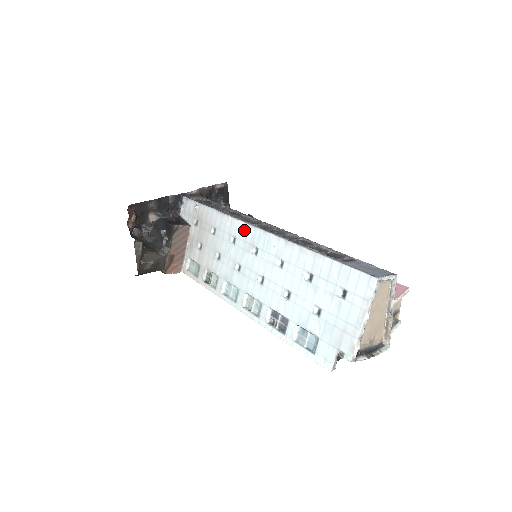
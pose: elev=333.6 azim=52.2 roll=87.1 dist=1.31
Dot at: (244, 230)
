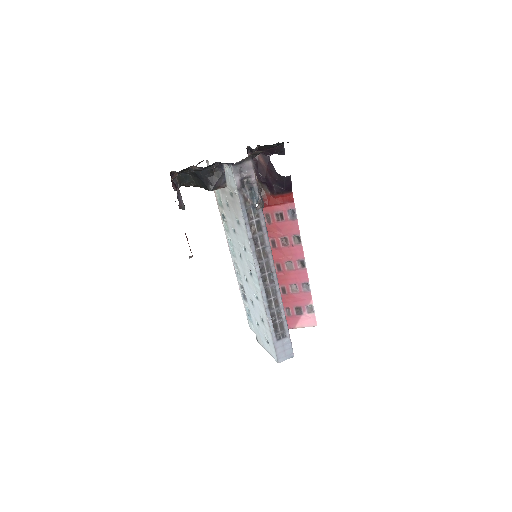
Dot at: (251, 261)
